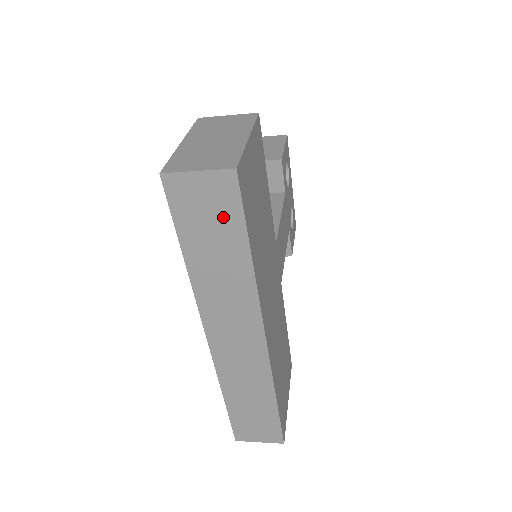
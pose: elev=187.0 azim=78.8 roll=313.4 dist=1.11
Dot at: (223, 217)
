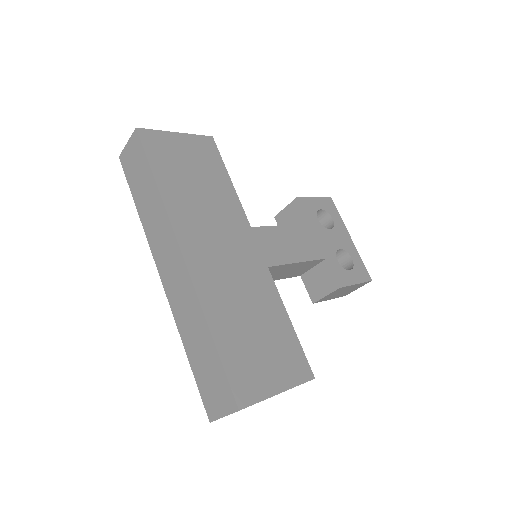
Dot at: (140, 163)
